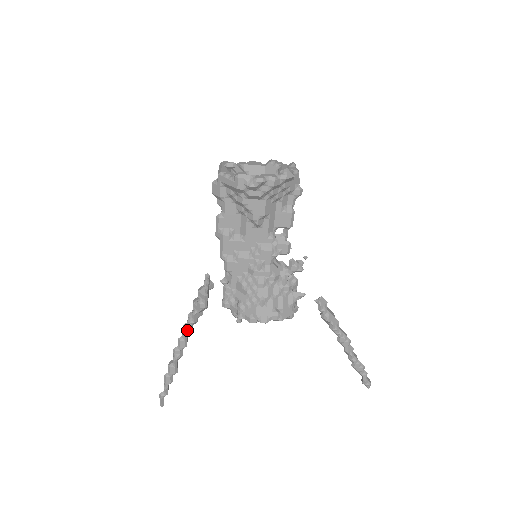
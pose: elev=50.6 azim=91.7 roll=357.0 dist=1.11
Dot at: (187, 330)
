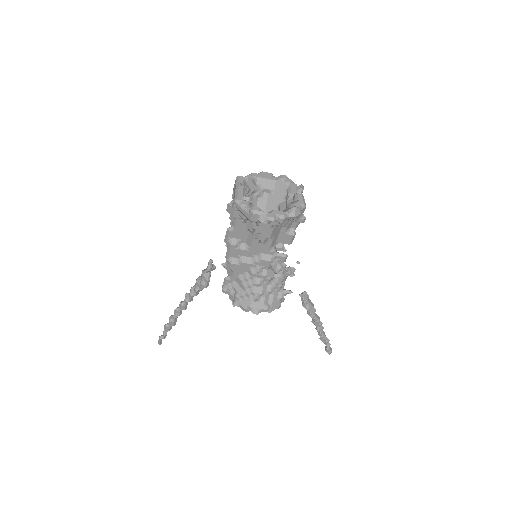
Dot at: (188, 299)
